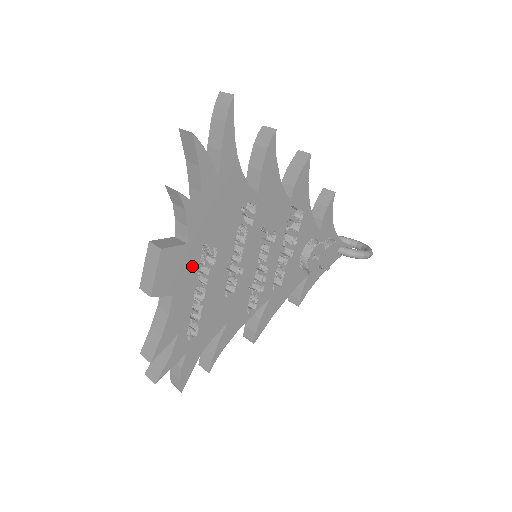
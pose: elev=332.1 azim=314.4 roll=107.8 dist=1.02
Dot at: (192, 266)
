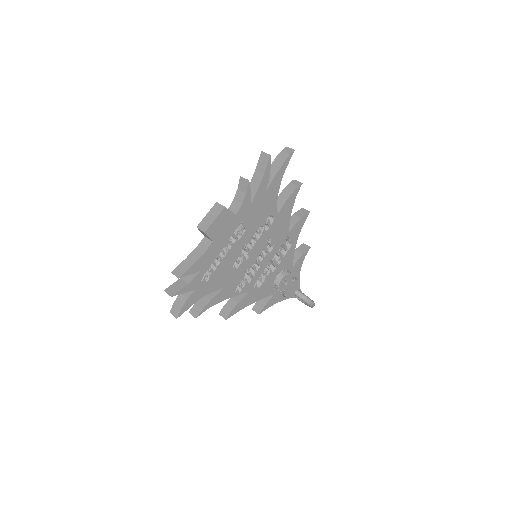
Dot at: (230, 231)
